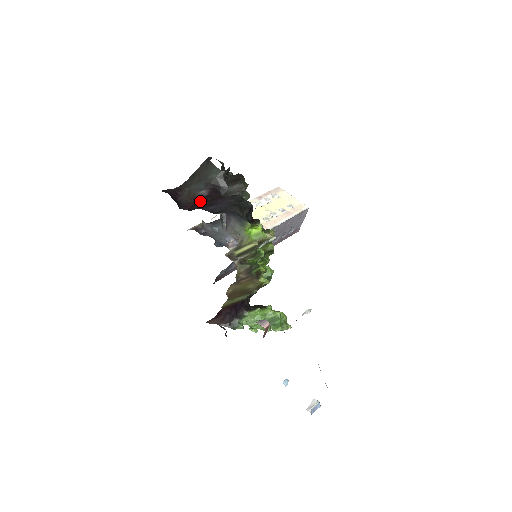
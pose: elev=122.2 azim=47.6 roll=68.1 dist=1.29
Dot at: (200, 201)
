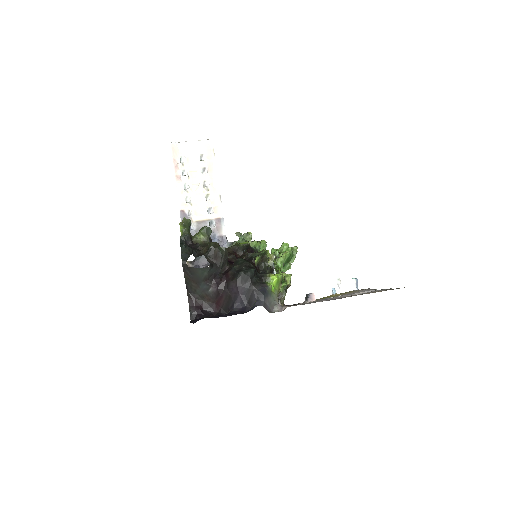
Dot at: (218, 297)
